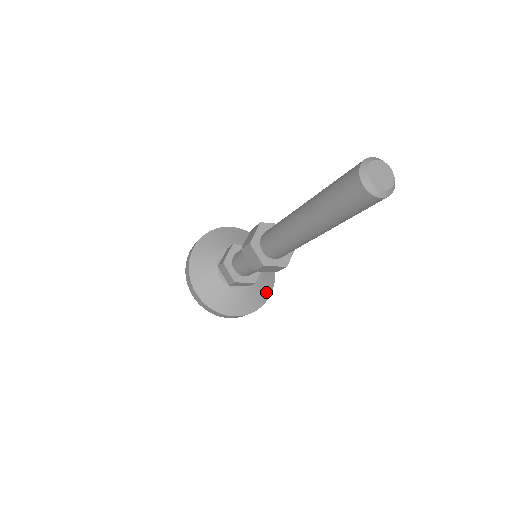
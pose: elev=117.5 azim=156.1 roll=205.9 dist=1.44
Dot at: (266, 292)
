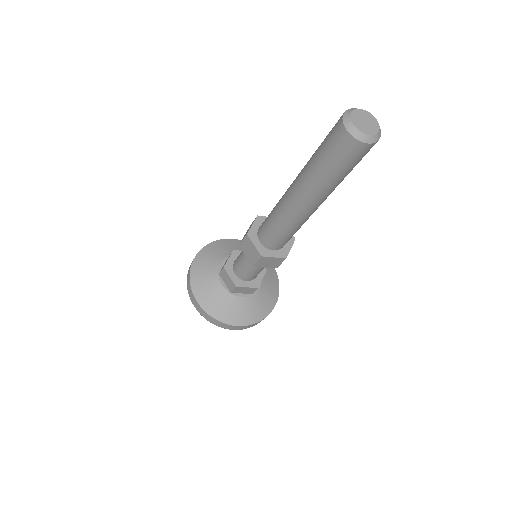
Dot at: (270, 302)
